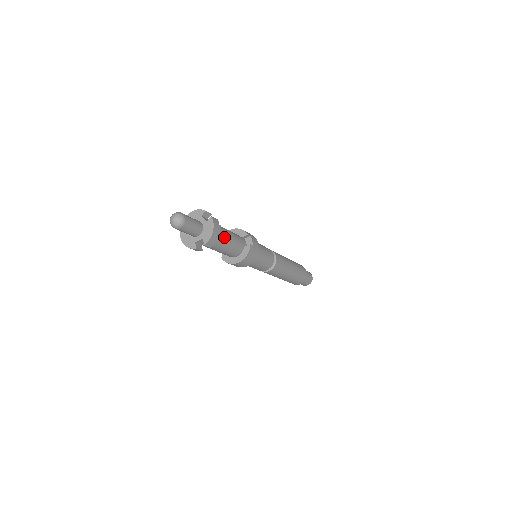
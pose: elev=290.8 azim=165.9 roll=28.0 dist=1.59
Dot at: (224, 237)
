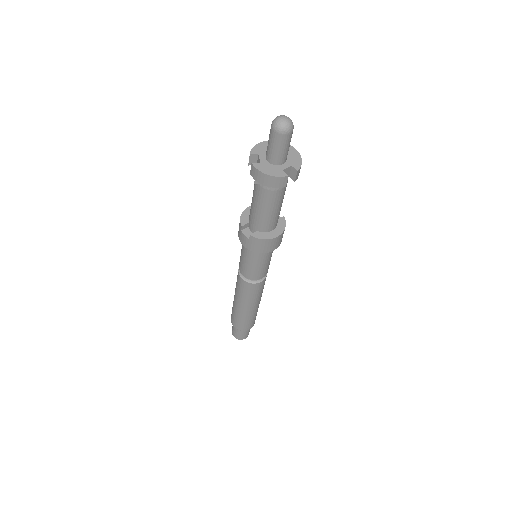
Dot at: occluded
